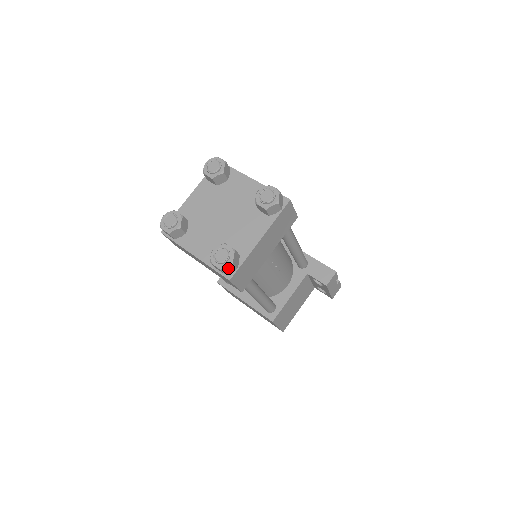
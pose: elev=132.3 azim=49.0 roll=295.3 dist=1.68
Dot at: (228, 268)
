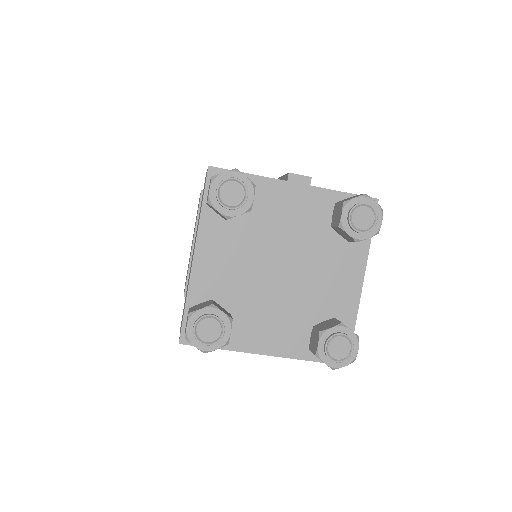
Dot at: (195, 343)
